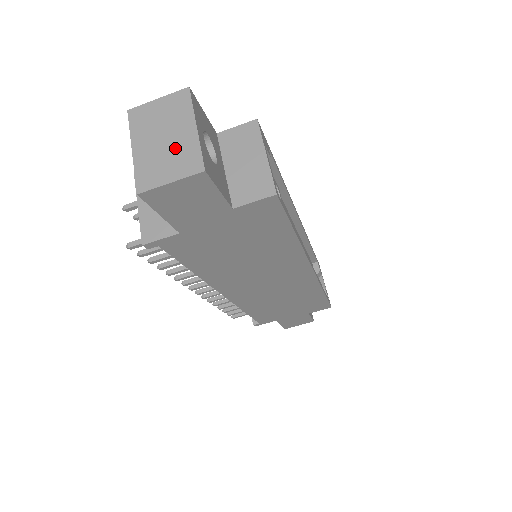
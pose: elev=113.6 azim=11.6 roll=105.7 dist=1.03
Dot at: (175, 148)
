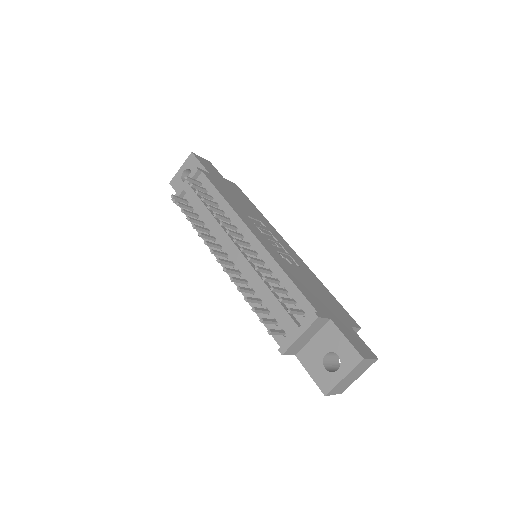
Dot at: (349, 382)
